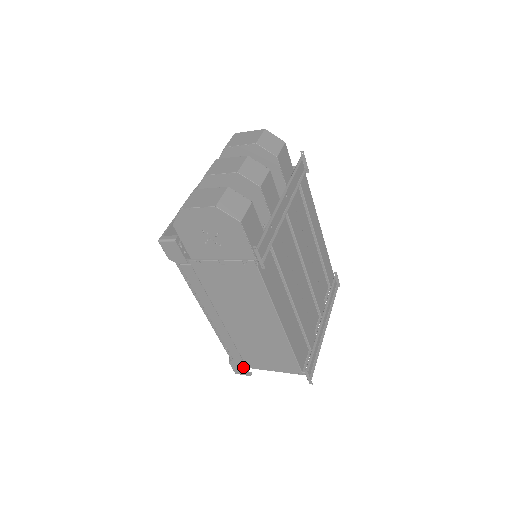
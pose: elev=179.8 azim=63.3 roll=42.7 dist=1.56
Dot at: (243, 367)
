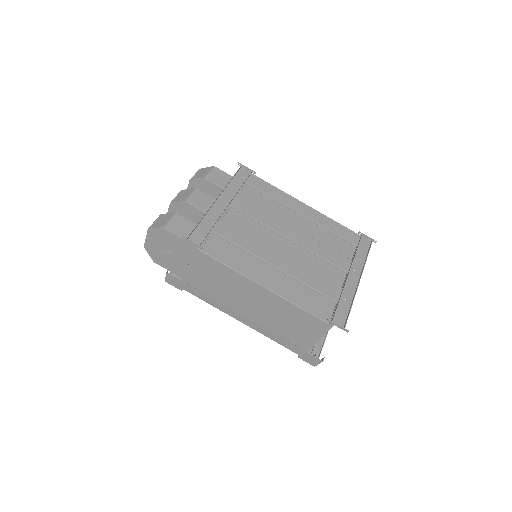
Dot at: (308, 354)
